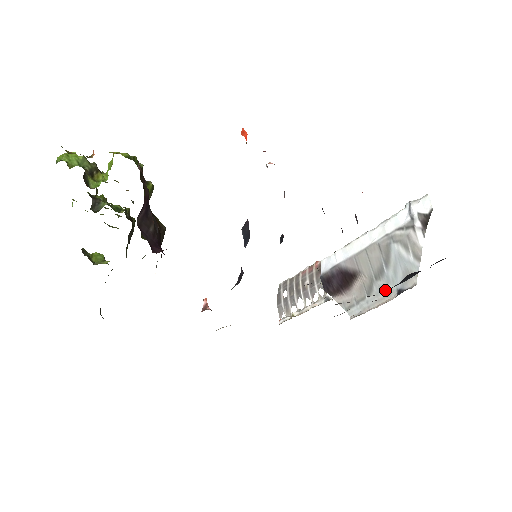
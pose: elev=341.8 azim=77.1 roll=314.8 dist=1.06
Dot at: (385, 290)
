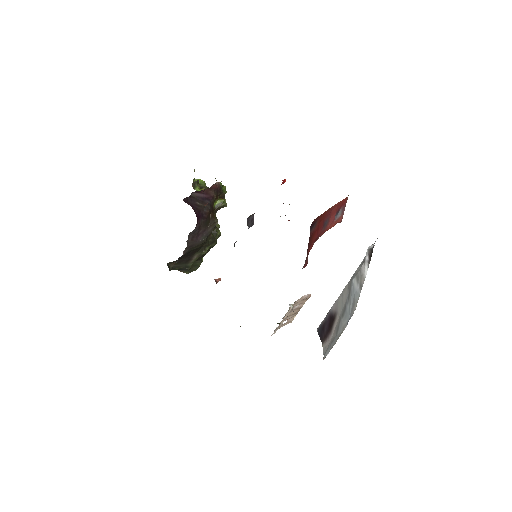
Dot at: (343, 325)
